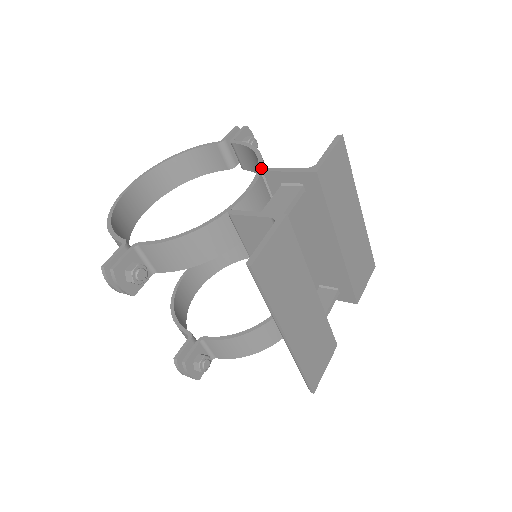
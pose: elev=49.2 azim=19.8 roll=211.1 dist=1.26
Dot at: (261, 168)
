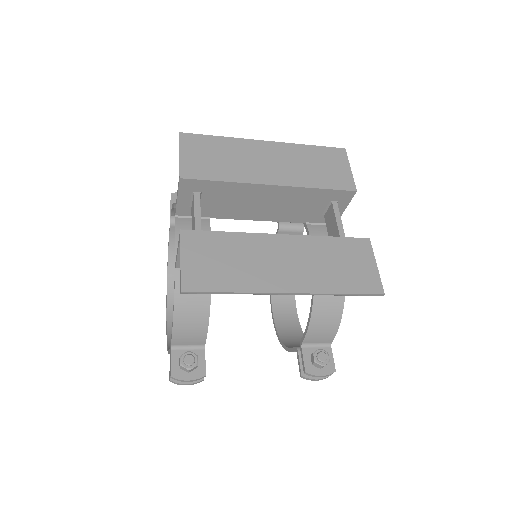
Dot at: (174, 214)
